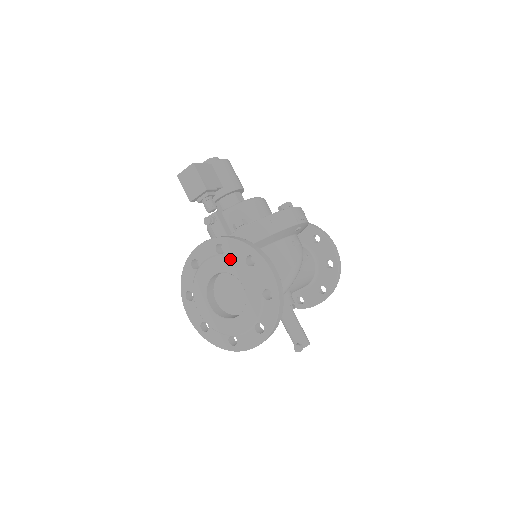
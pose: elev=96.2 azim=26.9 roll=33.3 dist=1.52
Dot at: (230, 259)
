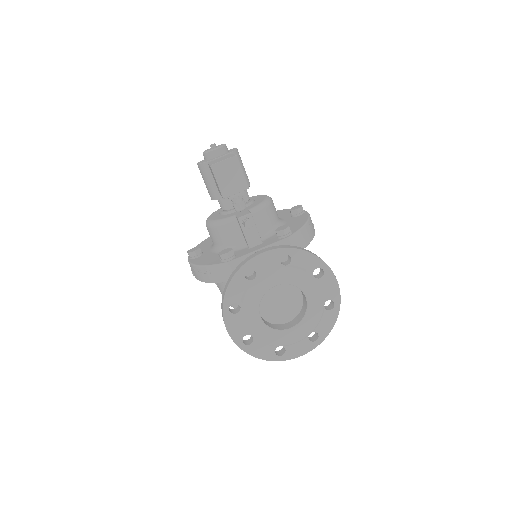
Dot at: (297, 271)
